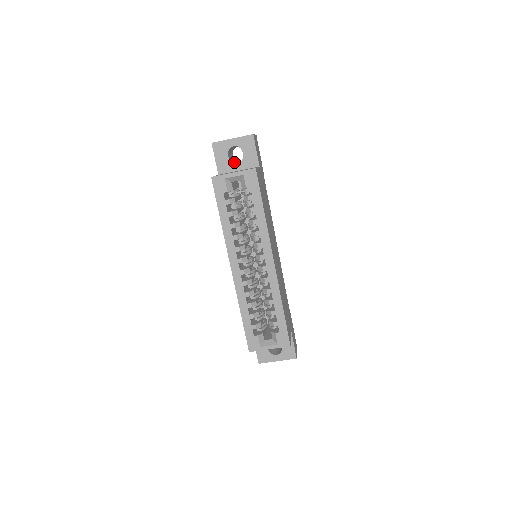
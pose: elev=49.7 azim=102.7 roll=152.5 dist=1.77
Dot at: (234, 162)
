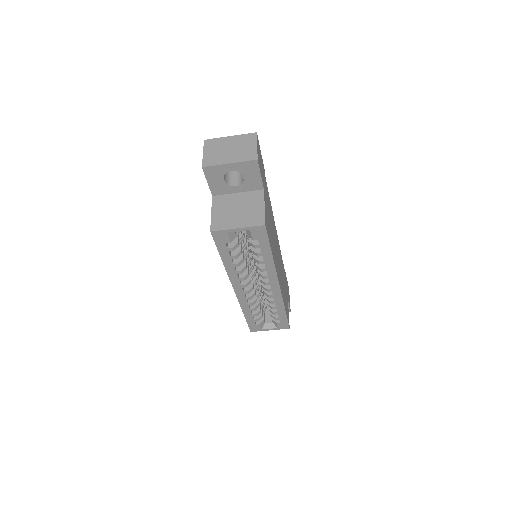
Dot at: (230, 176)
